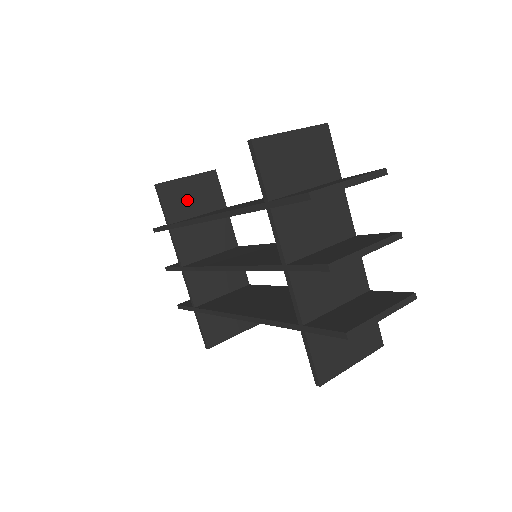
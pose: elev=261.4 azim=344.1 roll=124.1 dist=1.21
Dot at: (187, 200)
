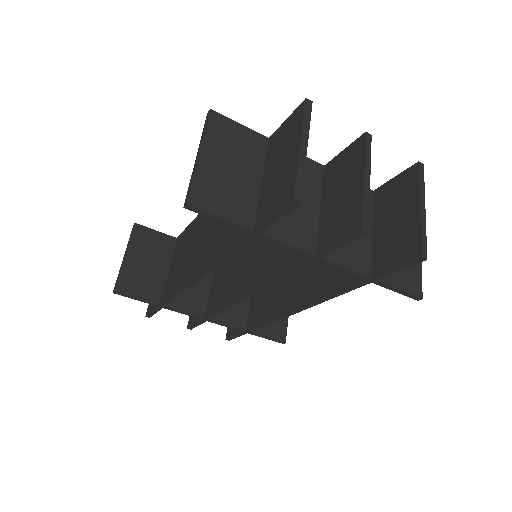
Dot at: (147, 272)
